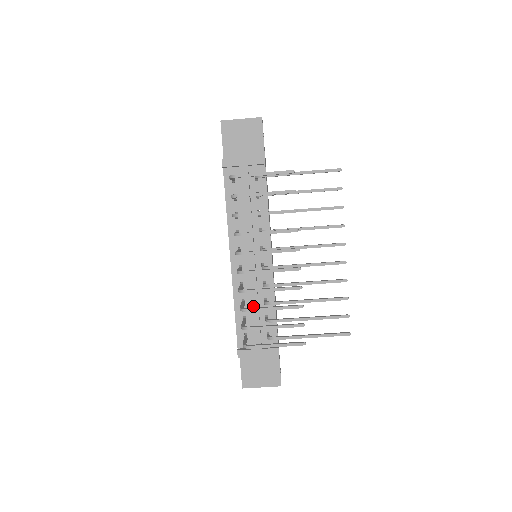
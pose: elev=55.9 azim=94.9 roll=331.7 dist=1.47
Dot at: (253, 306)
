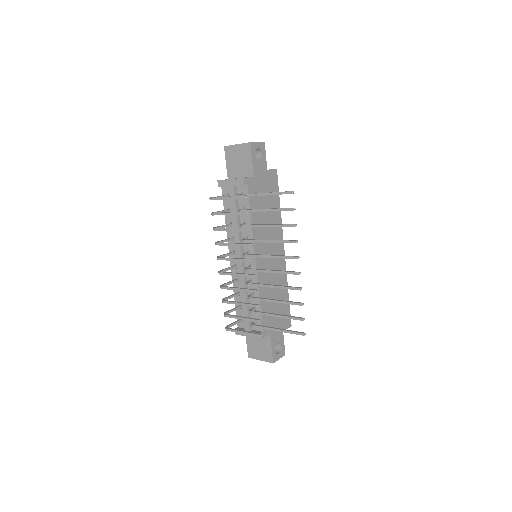
Dot at: (243, 297)
